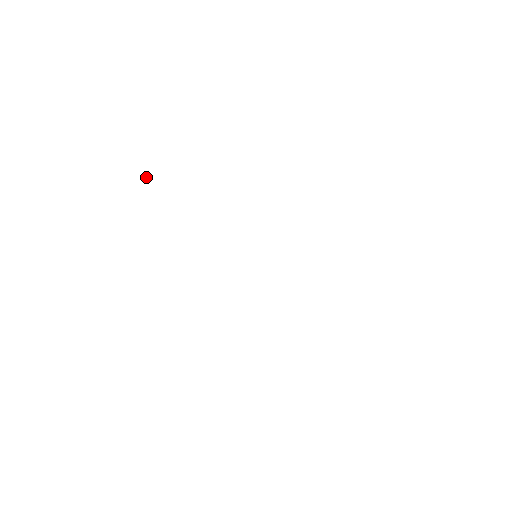
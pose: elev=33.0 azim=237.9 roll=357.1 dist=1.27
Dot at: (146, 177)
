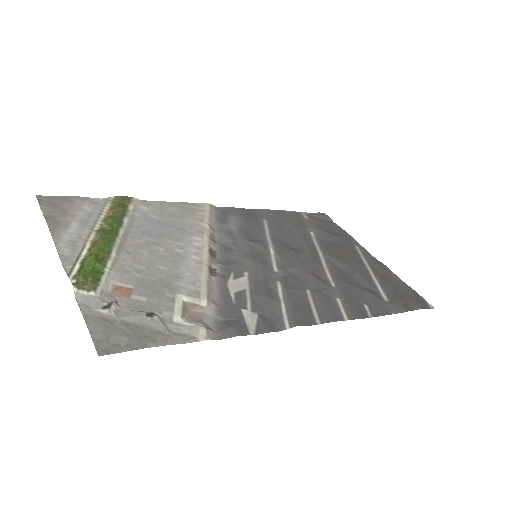
Dot at: (116, 305)
